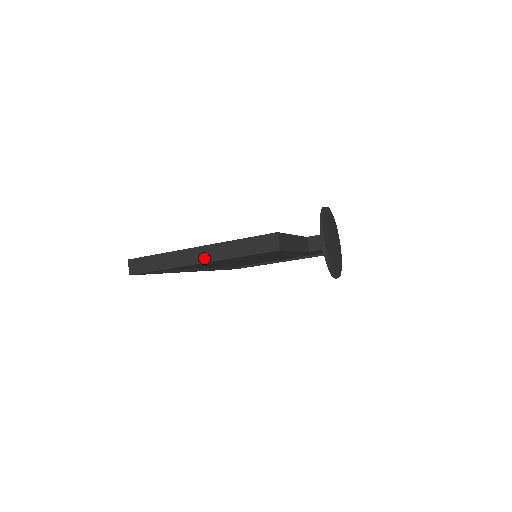
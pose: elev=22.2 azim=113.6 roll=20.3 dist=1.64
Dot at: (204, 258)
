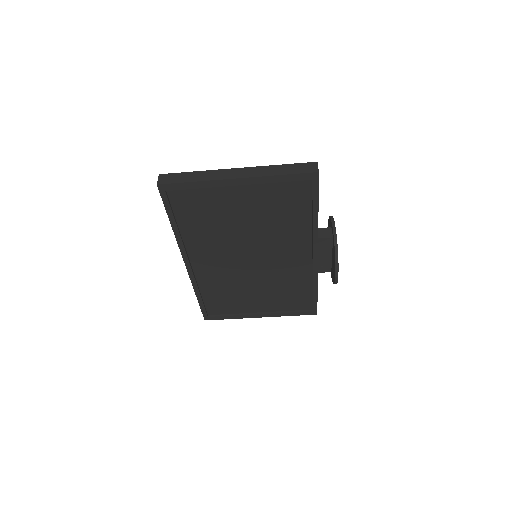
Dot at: (242, 175)
